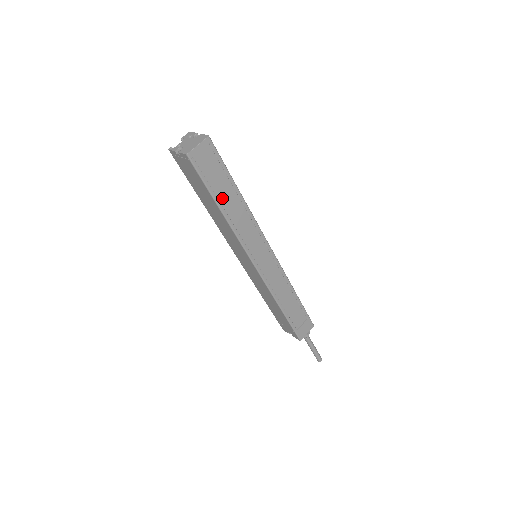
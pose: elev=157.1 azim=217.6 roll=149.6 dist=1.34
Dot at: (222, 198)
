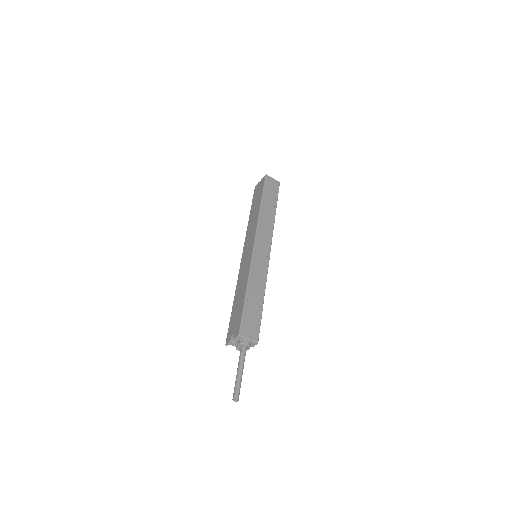
Dot at: (266, 202)
